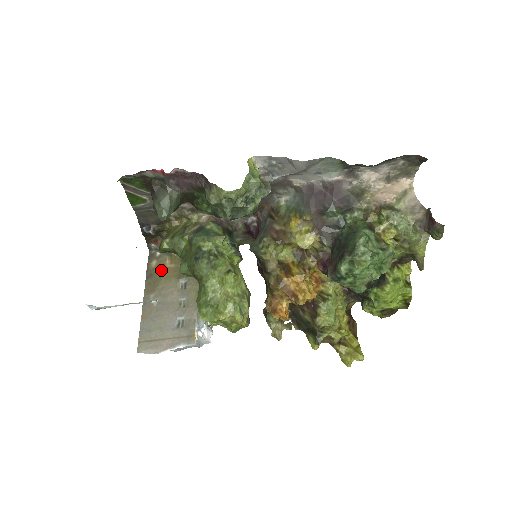
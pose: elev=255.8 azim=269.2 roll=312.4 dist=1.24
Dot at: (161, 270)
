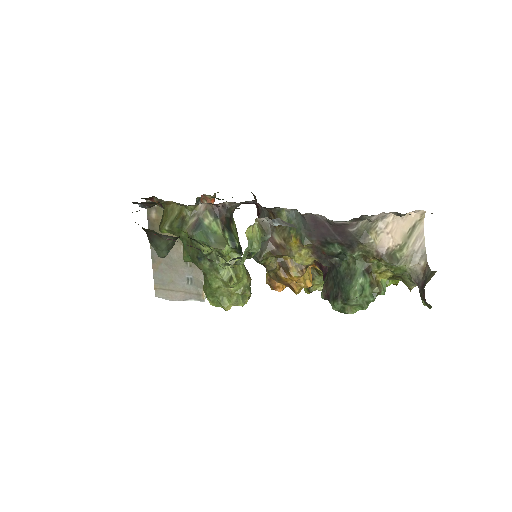
Dot at: occluded
